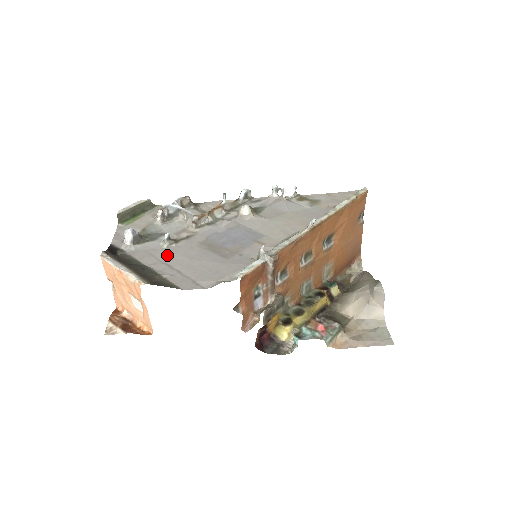
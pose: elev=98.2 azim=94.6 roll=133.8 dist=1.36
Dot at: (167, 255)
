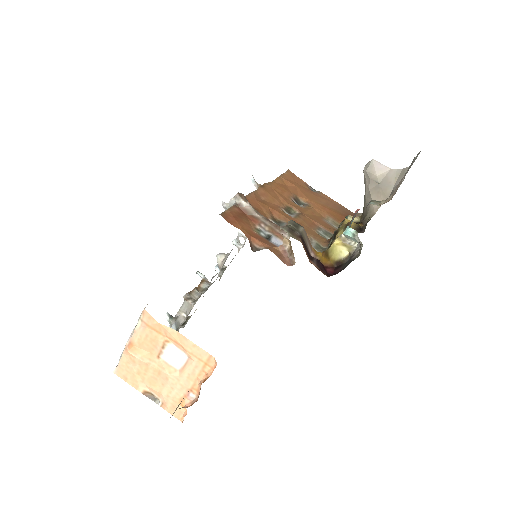
Dot at: occluded
